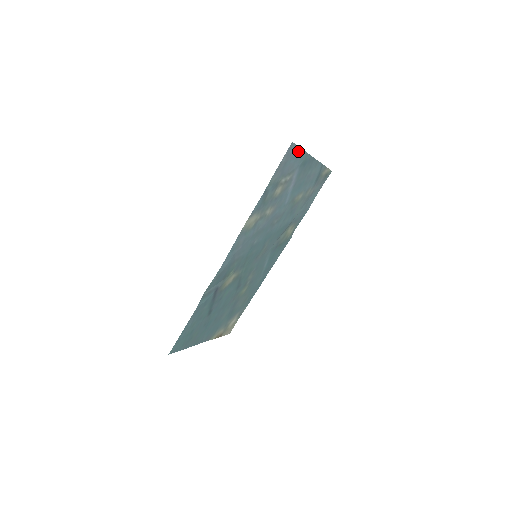
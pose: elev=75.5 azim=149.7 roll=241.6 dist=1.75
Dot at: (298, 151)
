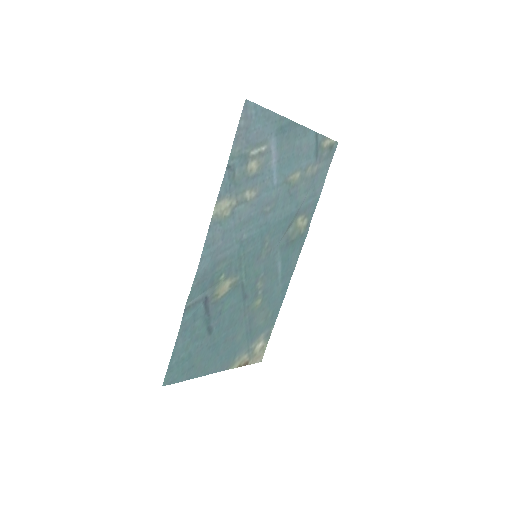
Dot at: (263, 112)
